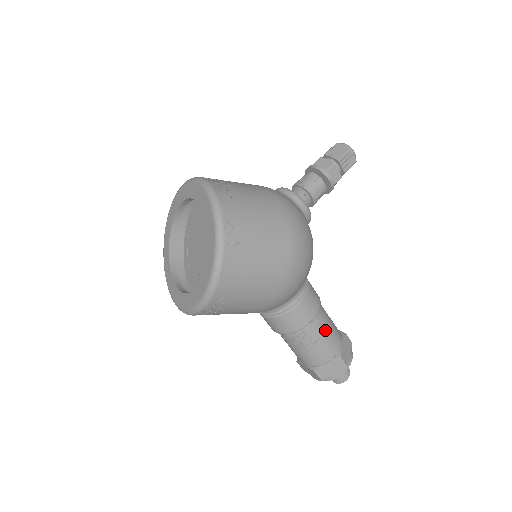
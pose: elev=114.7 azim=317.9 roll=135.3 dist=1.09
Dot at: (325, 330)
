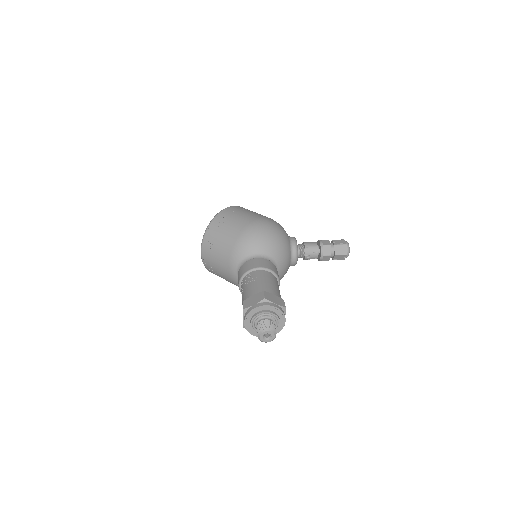
Dot at: (265, 279)
